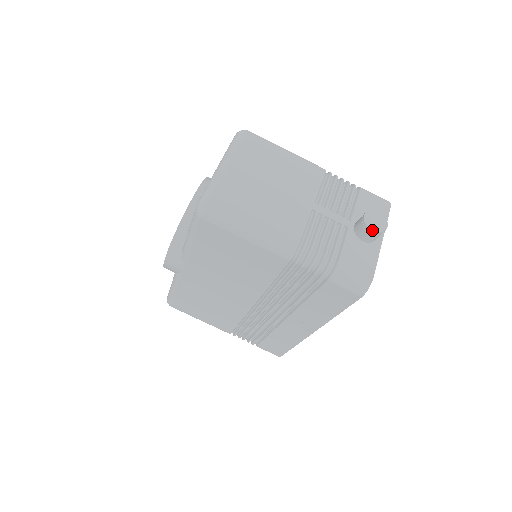
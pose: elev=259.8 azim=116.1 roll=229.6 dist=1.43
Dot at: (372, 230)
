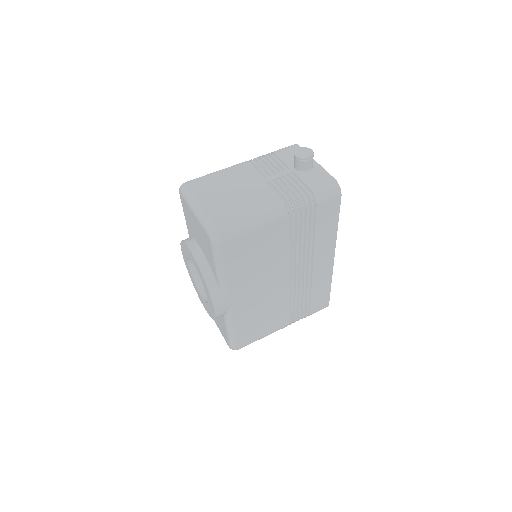
Dot at: (308, 158)
